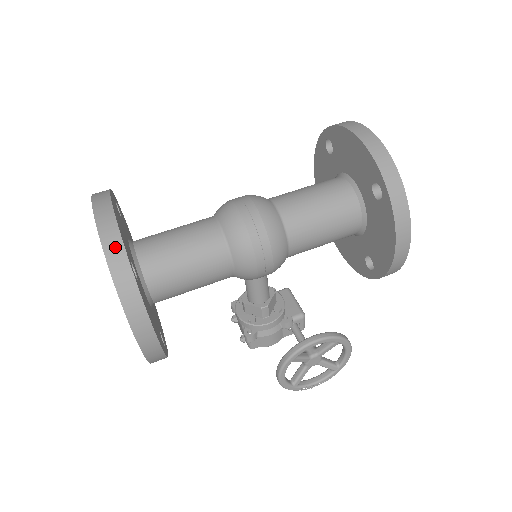
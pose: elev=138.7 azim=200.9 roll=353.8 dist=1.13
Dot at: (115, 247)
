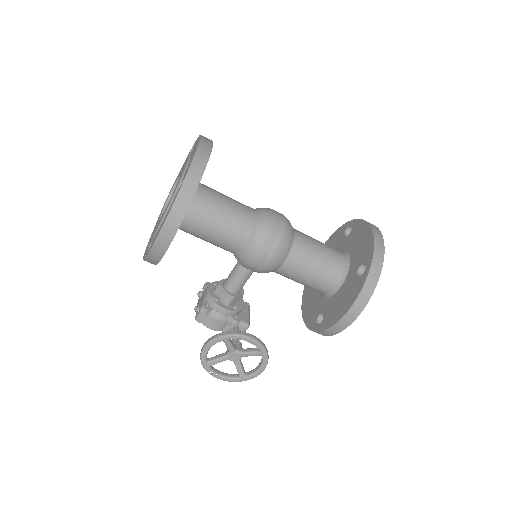
Dot at: (200, 166)
